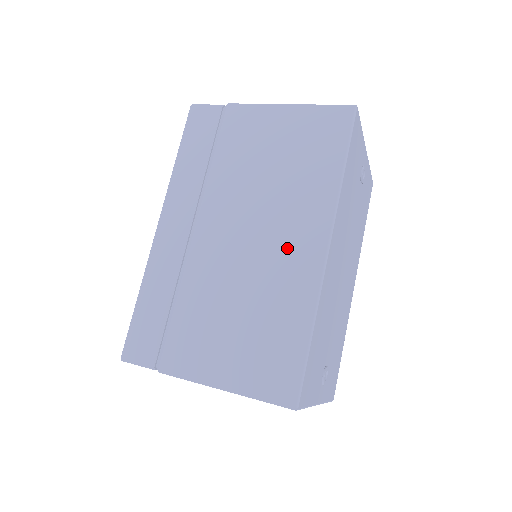
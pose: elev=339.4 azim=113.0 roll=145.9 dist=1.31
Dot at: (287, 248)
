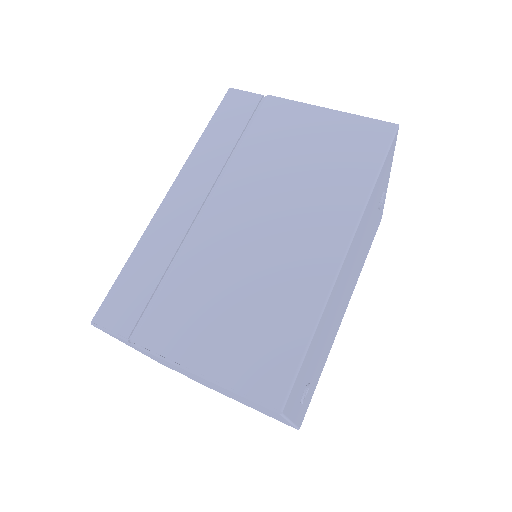
Dot at: (303, 243)
